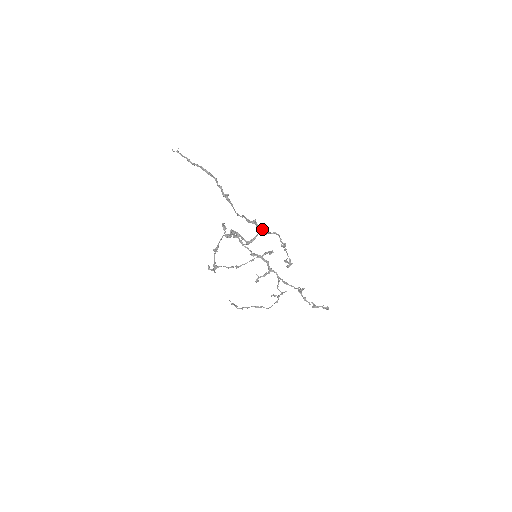
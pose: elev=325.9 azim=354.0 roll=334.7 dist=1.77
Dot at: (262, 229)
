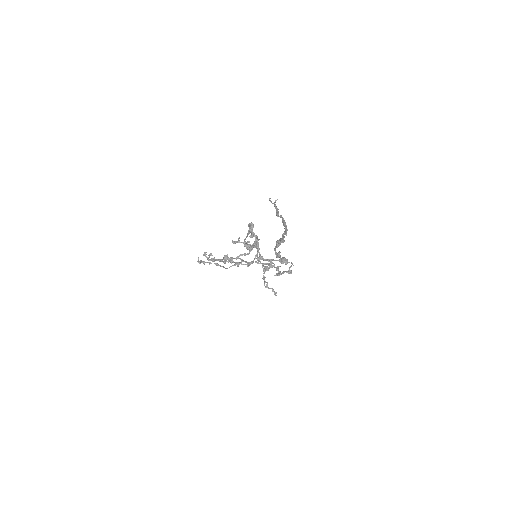
Dot at: (285, 263)
